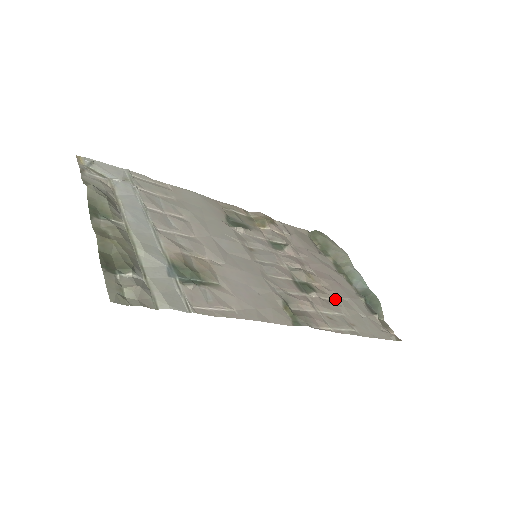
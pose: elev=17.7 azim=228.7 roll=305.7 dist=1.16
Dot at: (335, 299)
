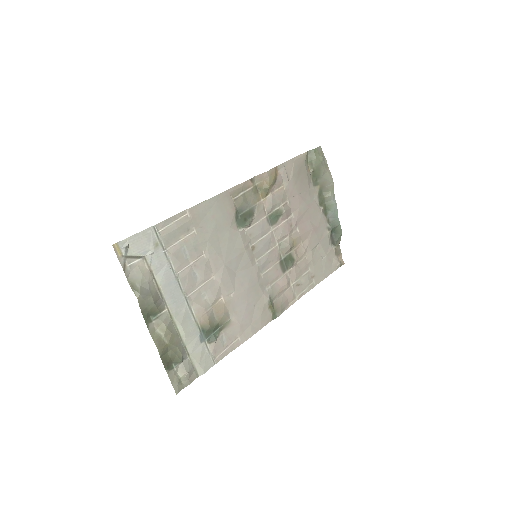
Dot at: (307, 255)
